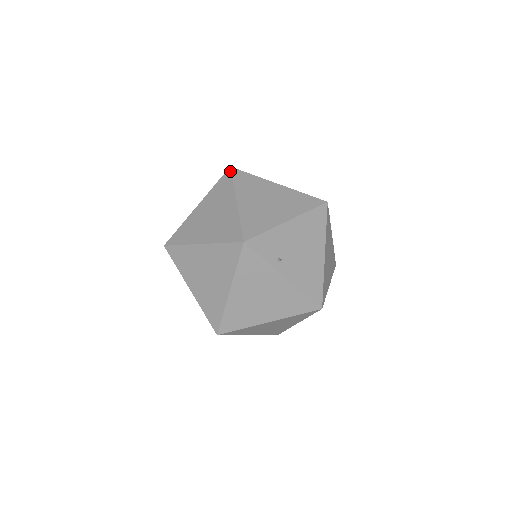
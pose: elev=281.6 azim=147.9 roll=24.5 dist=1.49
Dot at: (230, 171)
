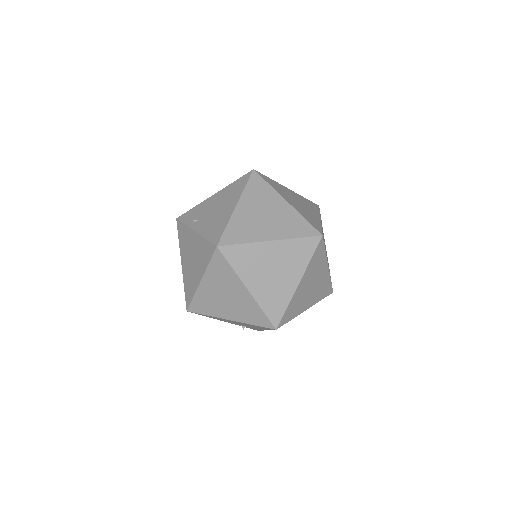
Dot at: occluded
